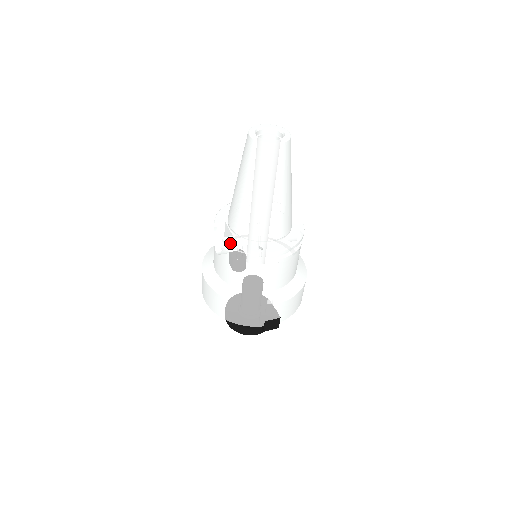
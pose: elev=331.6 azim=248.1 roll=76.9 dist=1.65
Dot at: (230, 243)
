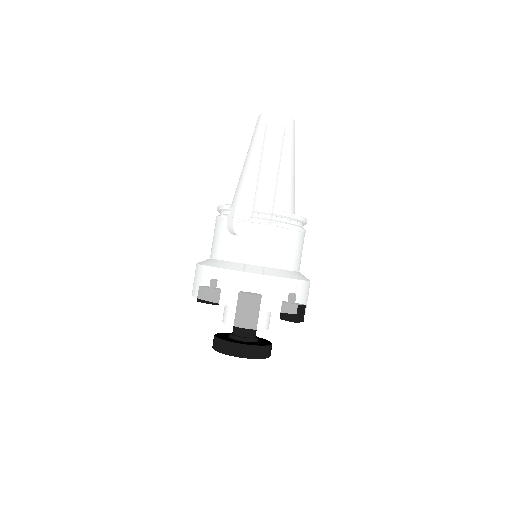
Dot at: occluded
